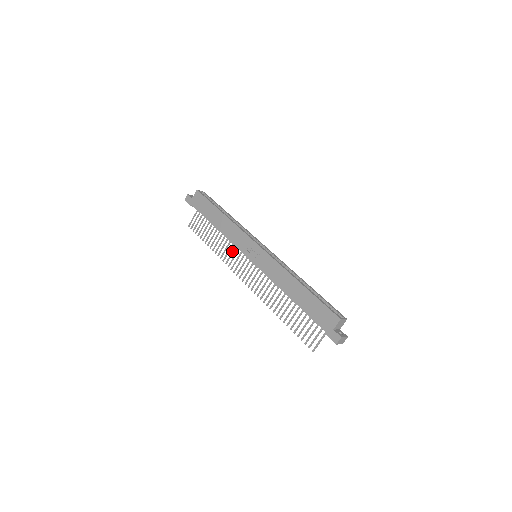
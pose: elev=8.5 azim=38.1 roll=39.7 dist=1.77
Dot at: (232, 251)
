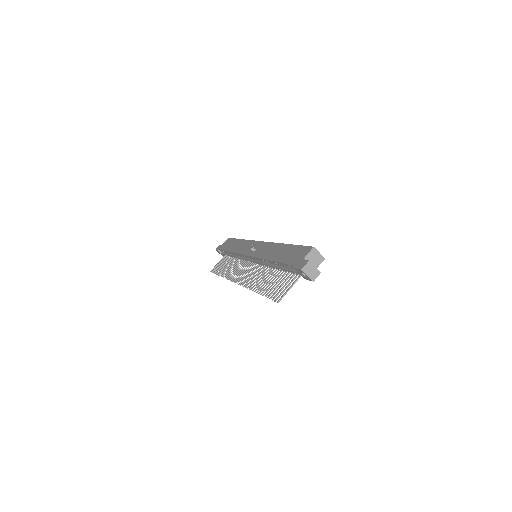
Dot at: (237, 266)
